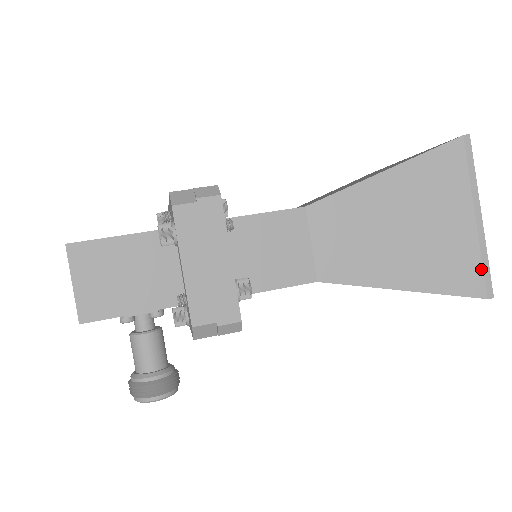
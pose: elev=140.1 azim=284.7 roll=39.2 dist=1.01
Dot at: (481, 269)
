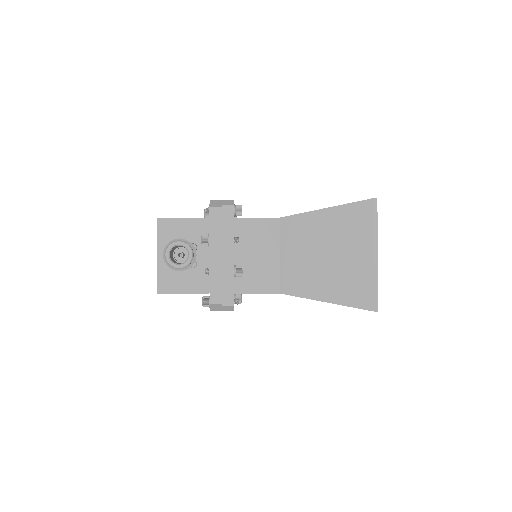
Dot at: occluded
